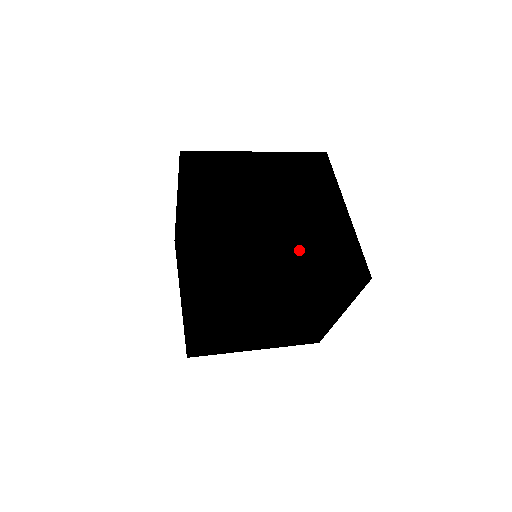
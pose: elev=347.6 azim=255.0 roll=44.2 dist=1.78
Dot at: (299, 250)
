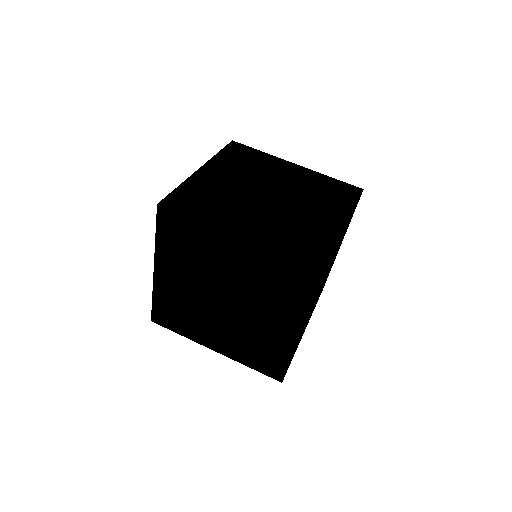
Dot at: (234, 338)
